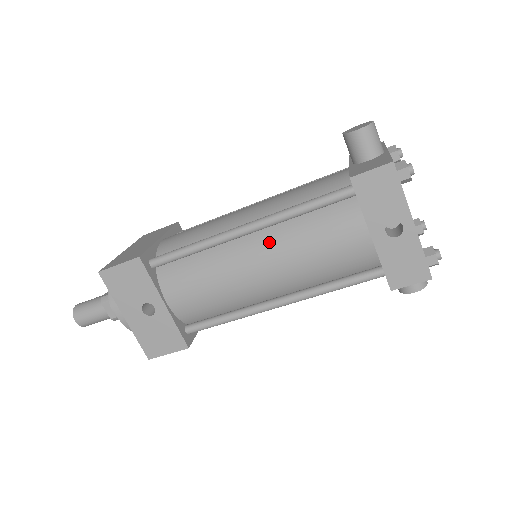
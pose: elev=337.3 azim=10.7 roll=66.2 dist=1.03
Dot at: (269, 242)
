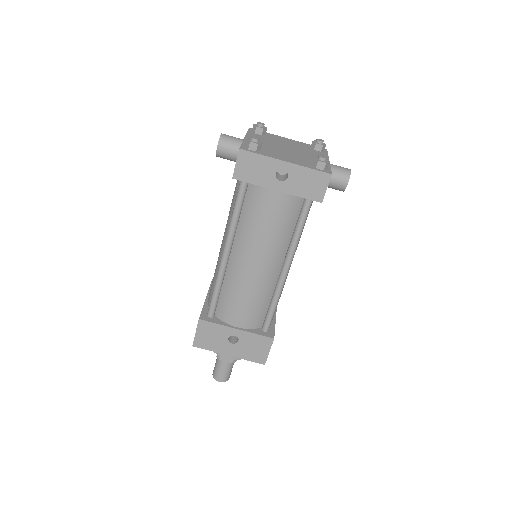
Dot at: (242, 246)
